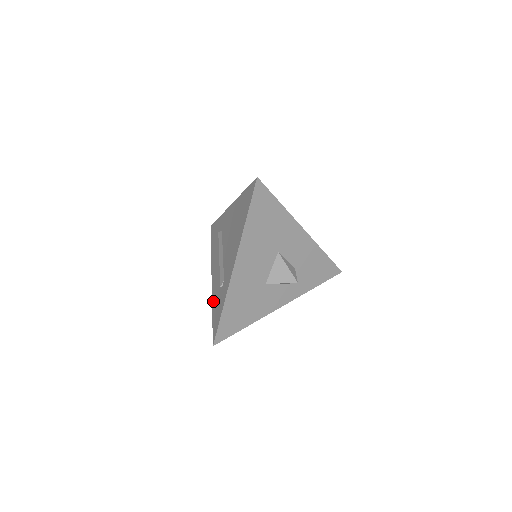
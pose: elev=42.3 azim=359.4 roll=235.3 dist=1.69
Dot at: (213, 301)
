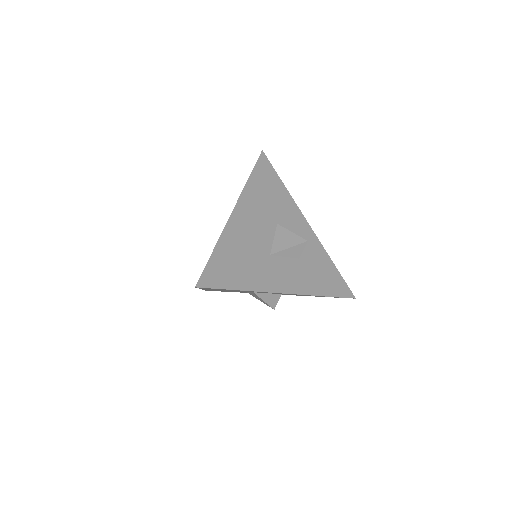
Dot at: occluded
